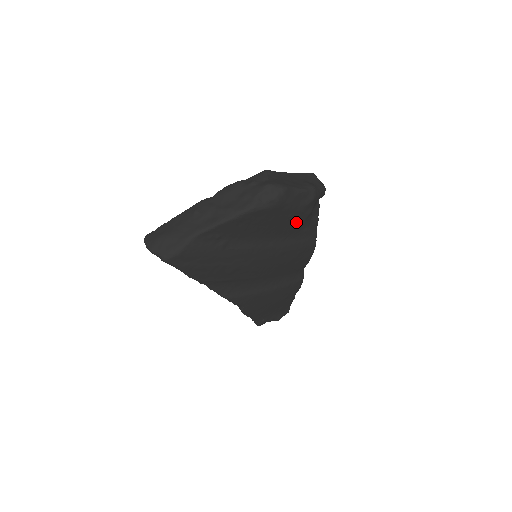
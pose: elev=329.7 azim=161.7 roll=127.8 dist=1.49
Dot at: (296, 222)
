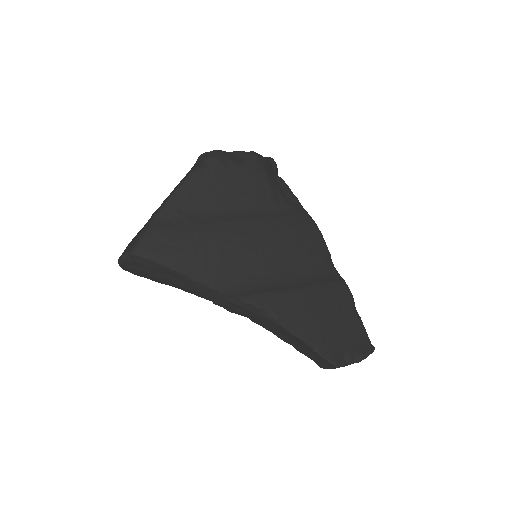
Dot at: (259, 187)
